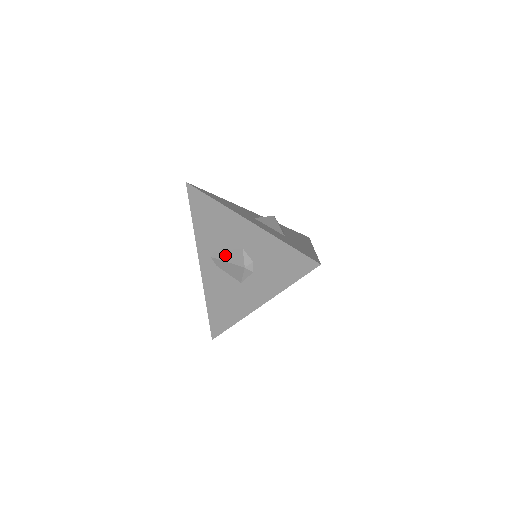
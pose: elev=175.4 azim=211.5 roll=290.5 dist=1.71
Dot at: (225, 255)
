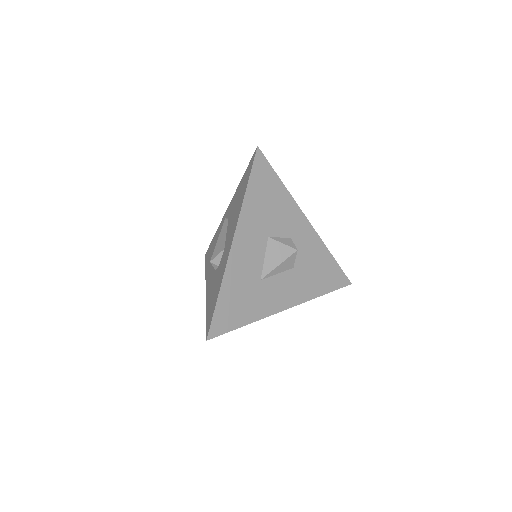
Dot at: (223, 233)
